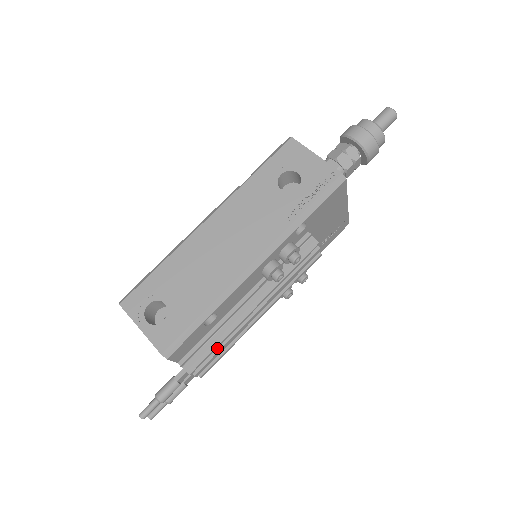
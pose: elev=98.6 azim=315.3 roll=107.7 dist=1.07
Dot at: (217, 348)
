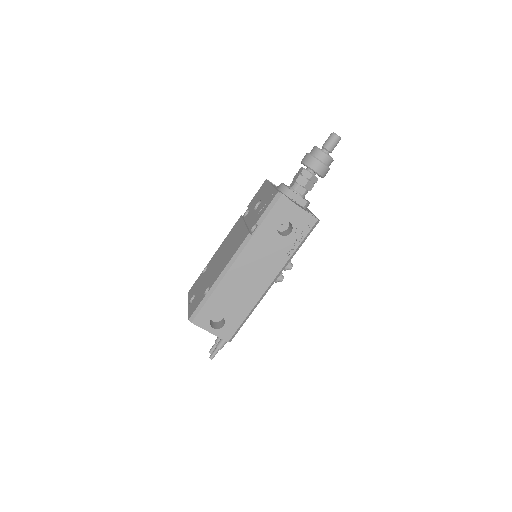
Dot at: occluded
